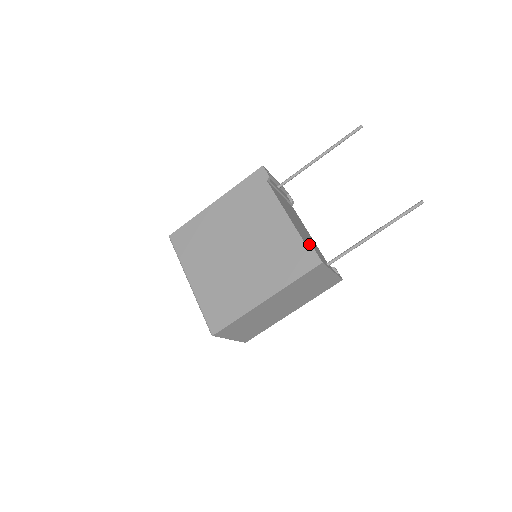
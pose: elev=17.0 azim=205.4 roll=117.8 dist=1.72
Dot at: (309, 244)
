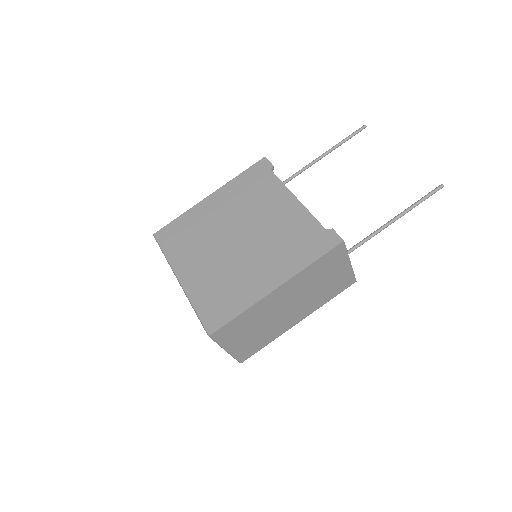
Dot at: occluded
